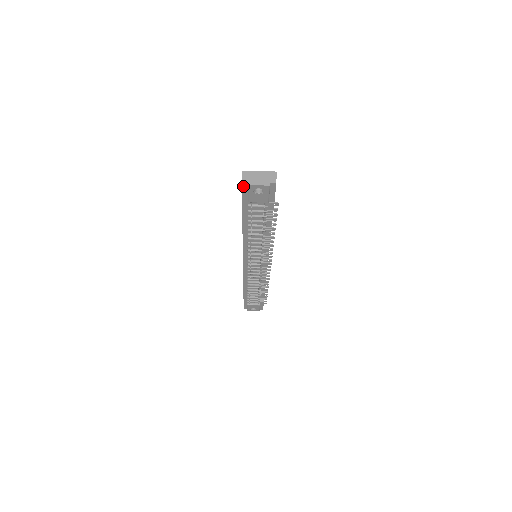
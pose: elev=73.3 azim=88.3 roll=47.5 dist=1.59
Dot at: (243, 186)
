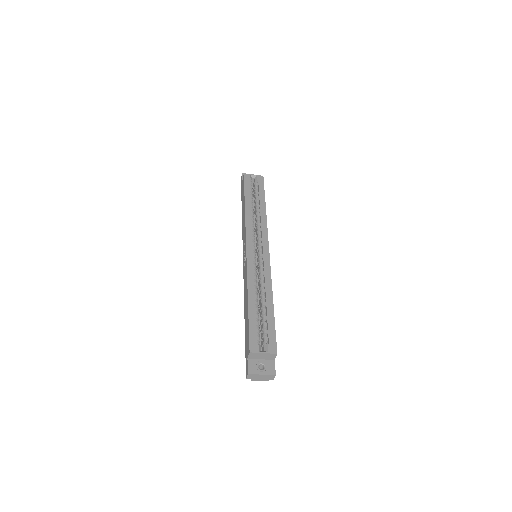
Dot at: occluded
